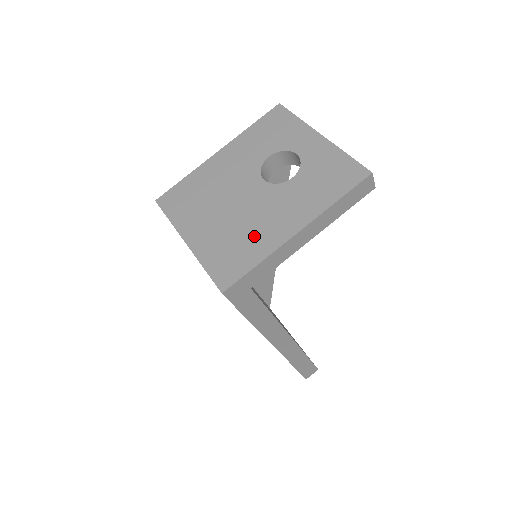
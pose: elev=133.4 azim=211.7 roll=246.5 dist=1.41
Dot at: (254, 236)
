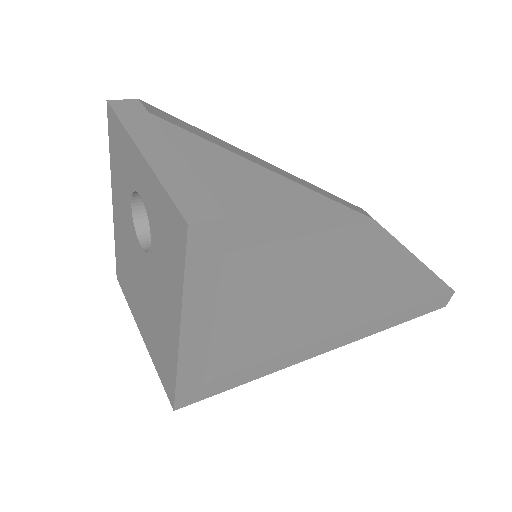
Dot at: (162, 336)
